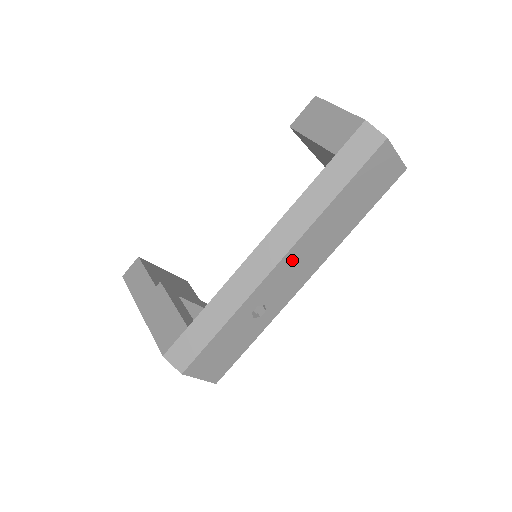
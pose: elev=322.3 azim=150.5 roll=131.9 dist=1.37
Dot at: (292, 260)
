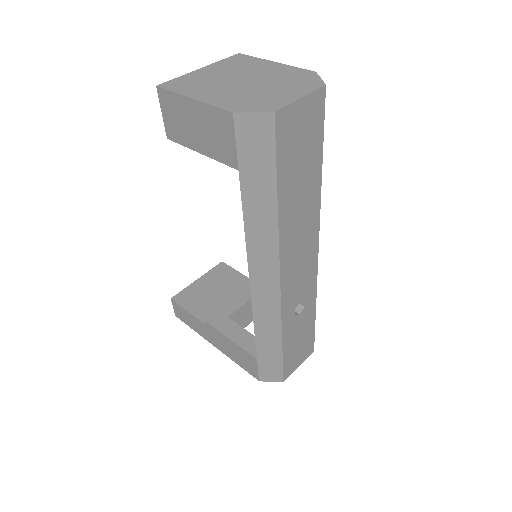
Dot at: (289, 269)
